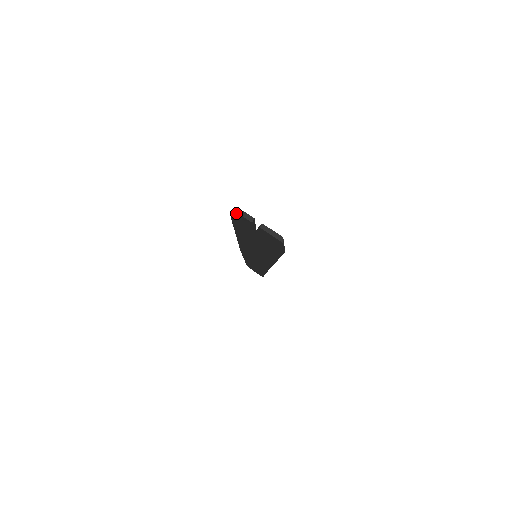
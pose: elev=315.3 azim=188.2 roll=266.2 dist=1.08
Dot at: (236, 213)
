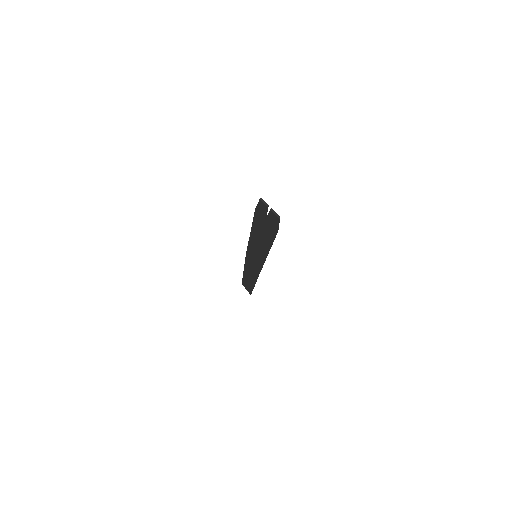
Dot at: (261, 202)
